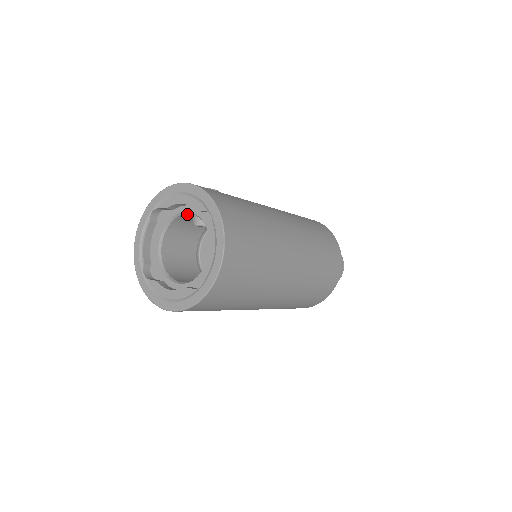
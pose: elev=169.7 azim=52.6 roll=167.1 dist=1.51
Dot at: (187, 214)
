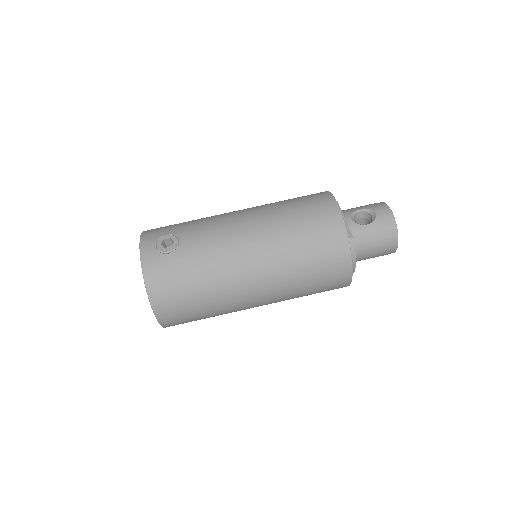
Dot at: occluded
